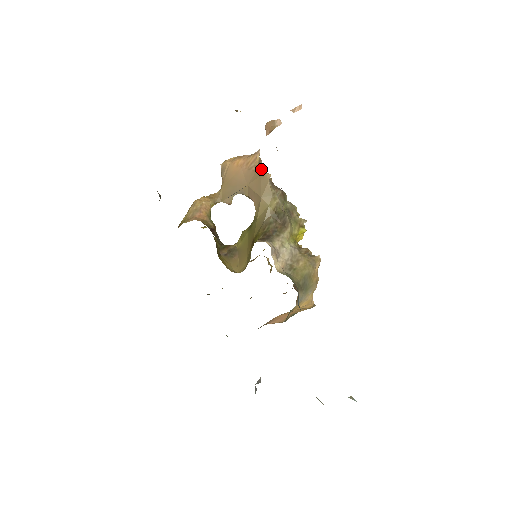
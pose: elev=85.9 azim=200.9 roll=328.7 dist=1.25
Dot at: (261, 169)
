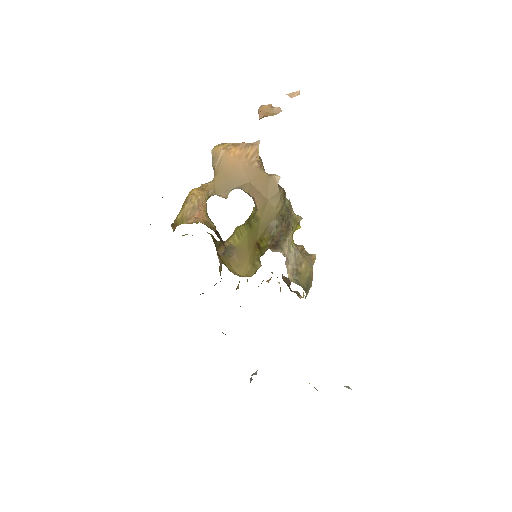
Dot at: occluded
